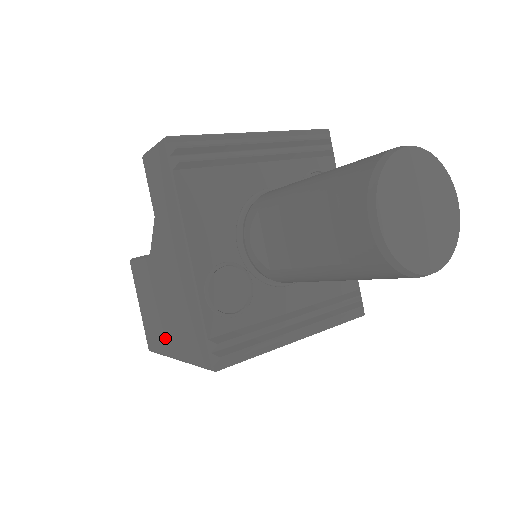
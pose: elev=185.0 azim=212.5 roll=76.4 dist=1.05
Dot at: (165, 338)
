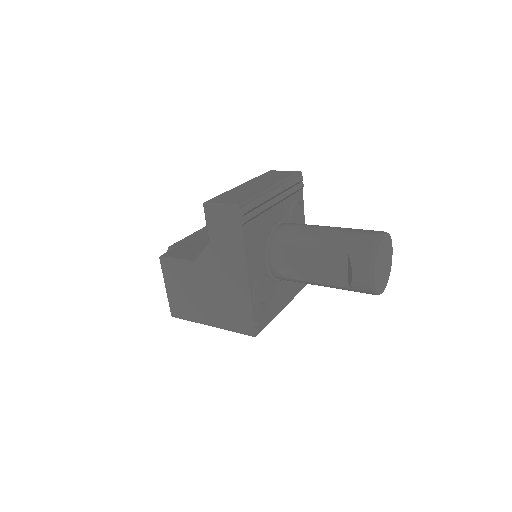
Dot at: (200, 313)
